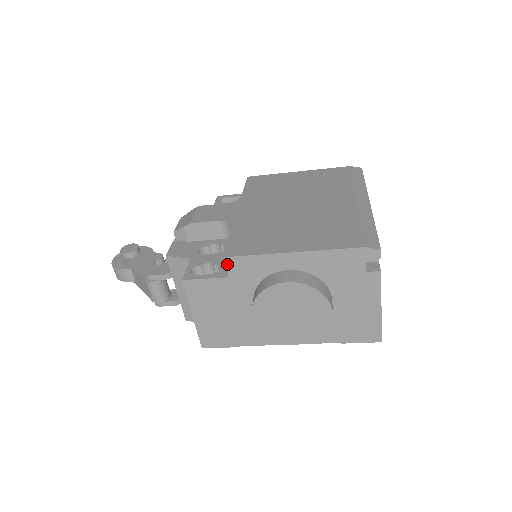
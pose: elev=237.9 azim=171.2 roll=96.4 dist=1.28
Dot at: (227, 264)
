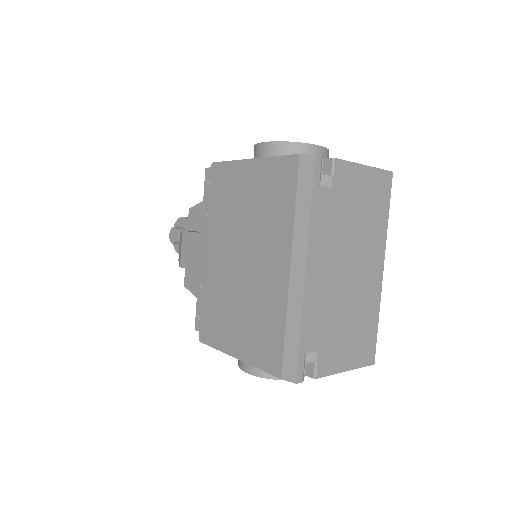
Dot at: occluded
